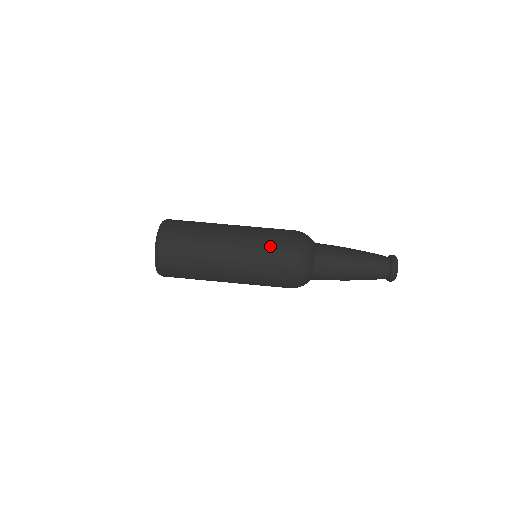
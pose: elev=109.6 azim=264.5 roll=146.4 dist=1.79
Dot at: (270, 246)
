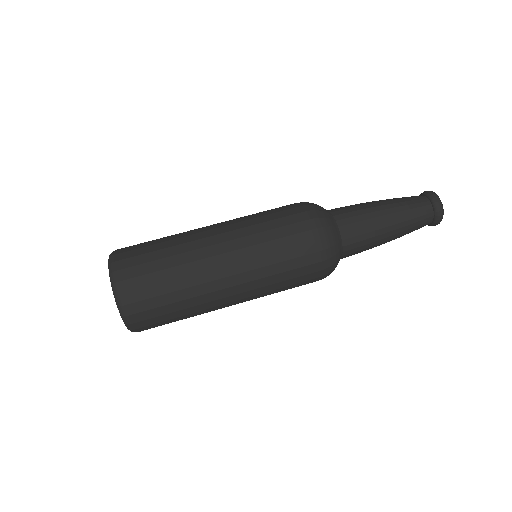
Dot at: (273, 225)
